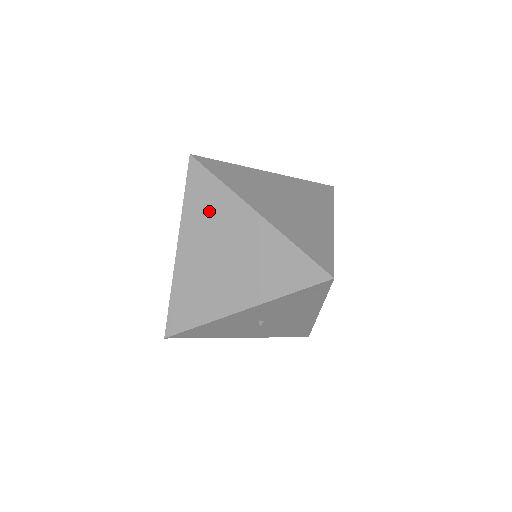
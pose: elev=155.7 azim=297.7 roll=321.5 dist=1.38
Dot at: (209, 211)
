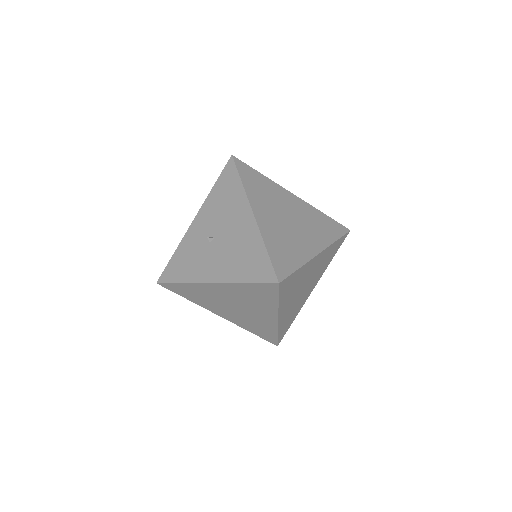
Dot at: occluded
